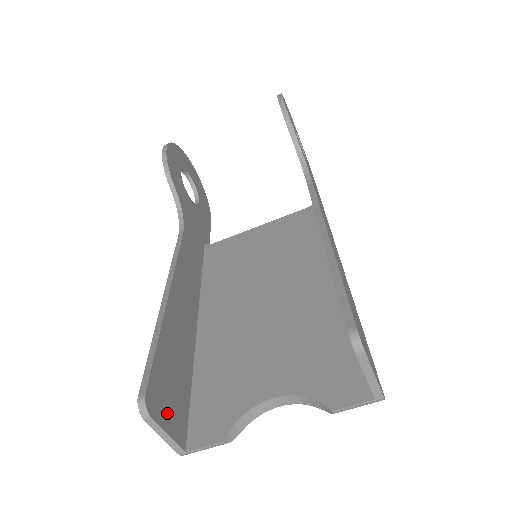
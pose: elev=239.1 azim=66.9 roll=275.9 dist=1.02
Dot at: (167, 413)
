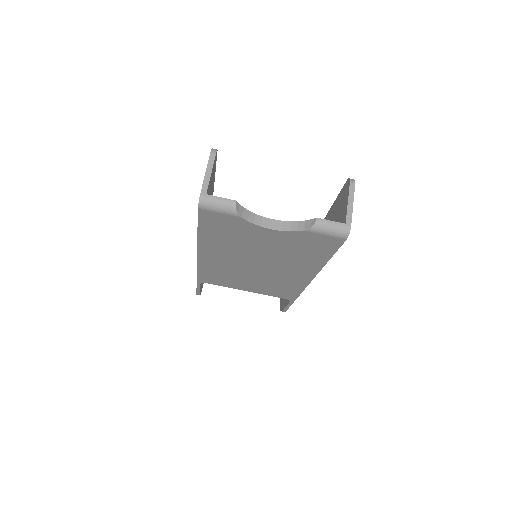
Dot at: occluded
